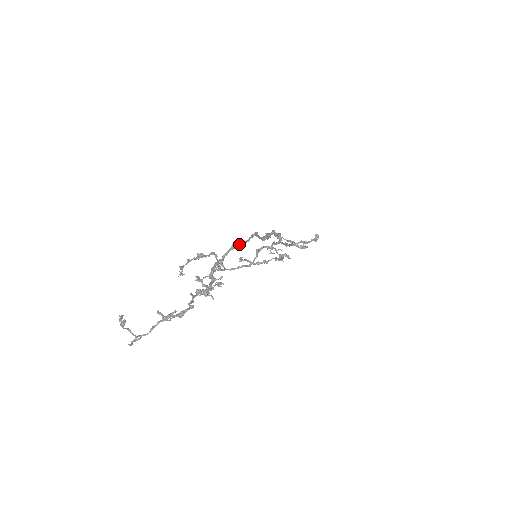
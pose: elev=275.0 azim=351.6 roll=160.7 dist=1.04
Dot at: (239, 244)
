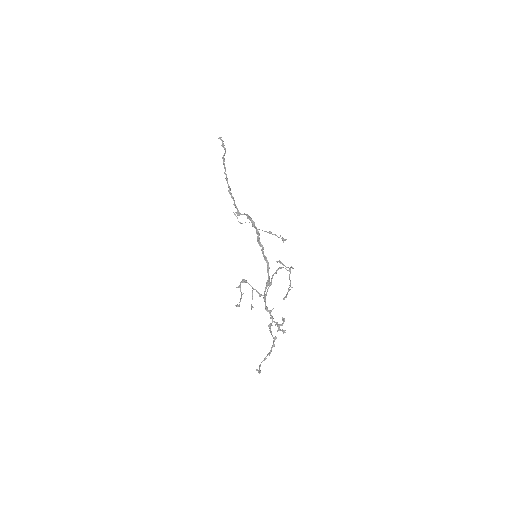
Dot at: (269, 280)
